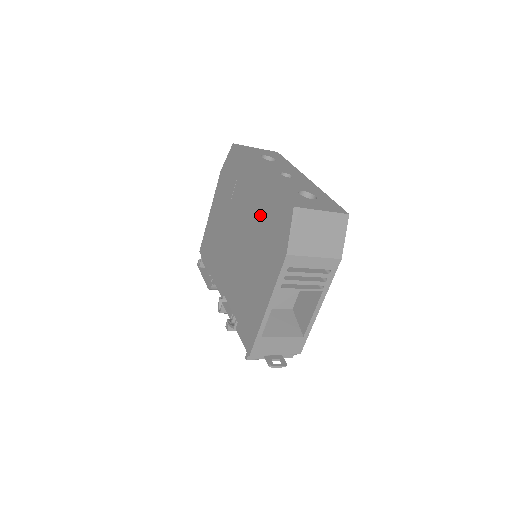
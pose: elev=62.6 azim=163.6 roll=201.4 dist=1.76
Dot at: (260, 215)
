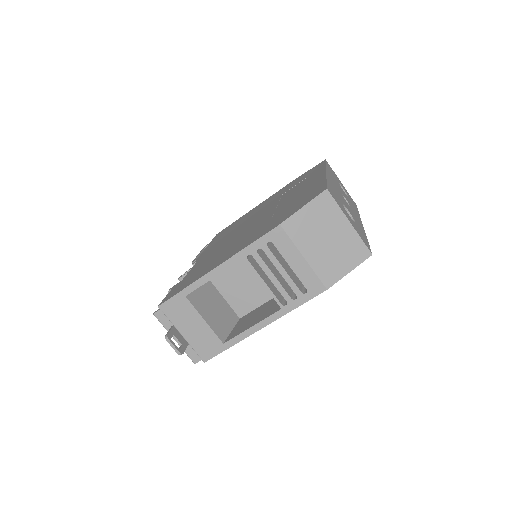
Dot at: (292, 200)
